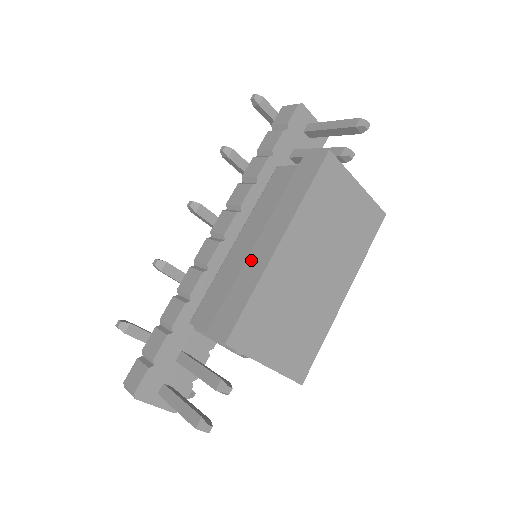
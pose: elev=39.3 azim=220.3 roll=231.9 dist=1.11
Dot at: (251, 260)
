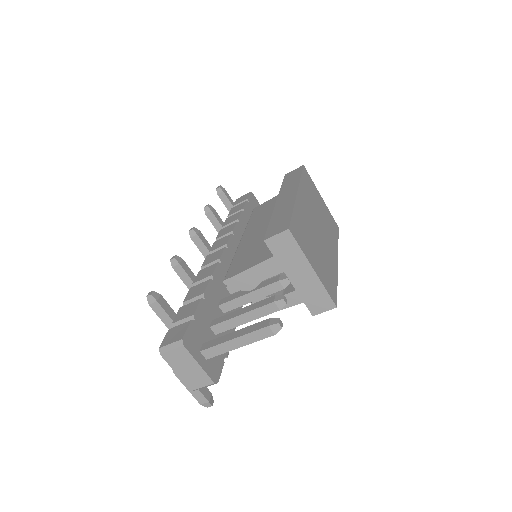
Dot at: (278, 207)
